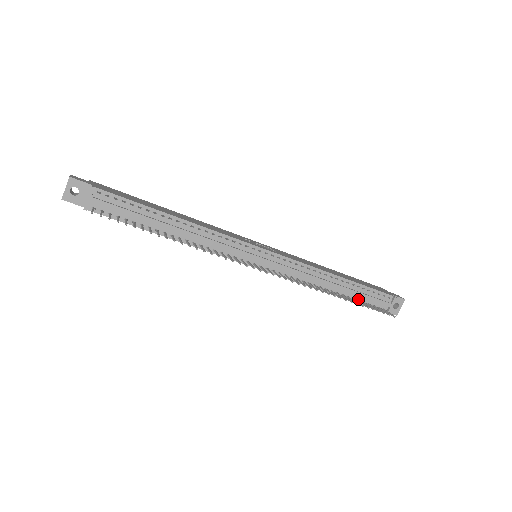
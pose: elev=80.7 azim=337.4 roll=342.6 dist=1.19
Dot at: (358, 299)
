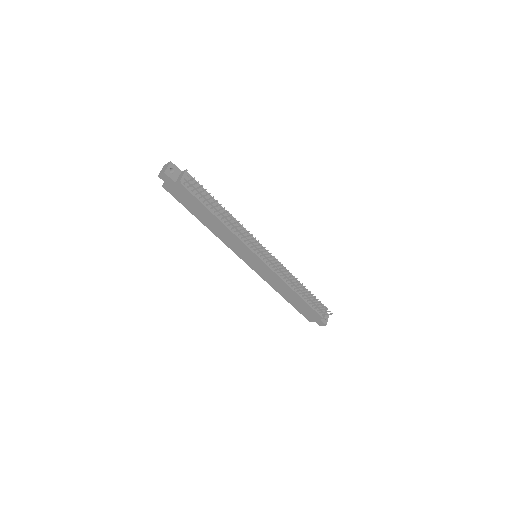
Dot at: (309, 303)
